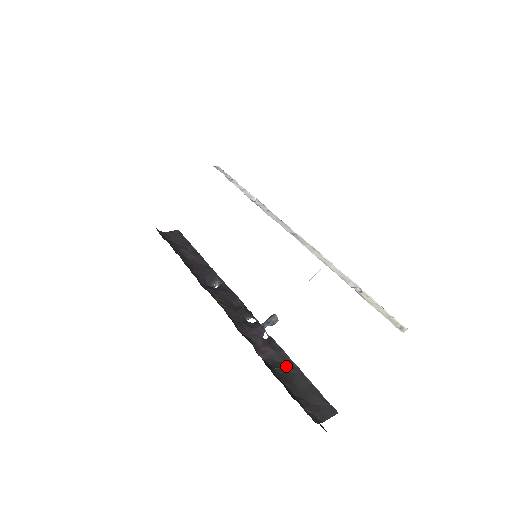
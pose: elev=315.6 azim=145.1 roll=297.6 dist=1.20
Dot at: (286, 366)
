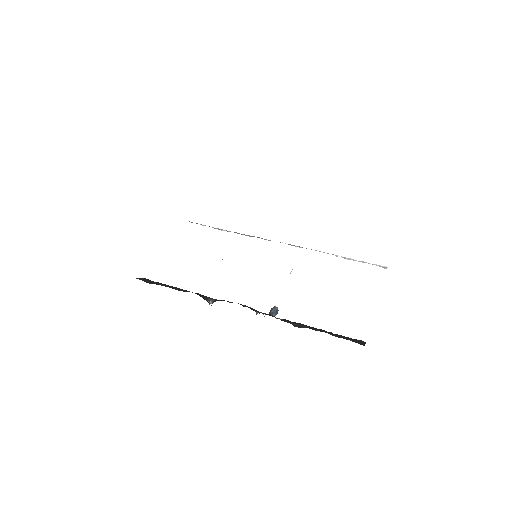
Dot at: (311, 328)
